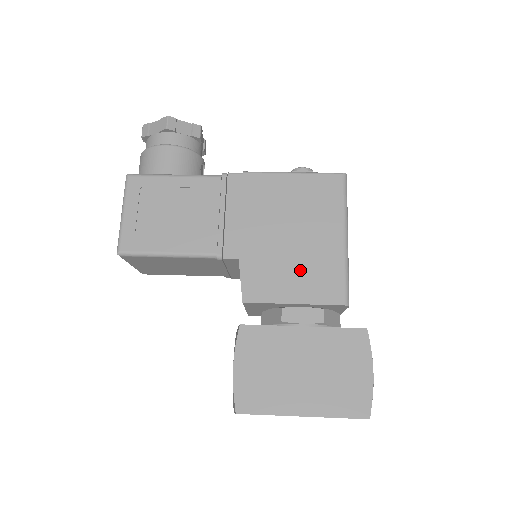
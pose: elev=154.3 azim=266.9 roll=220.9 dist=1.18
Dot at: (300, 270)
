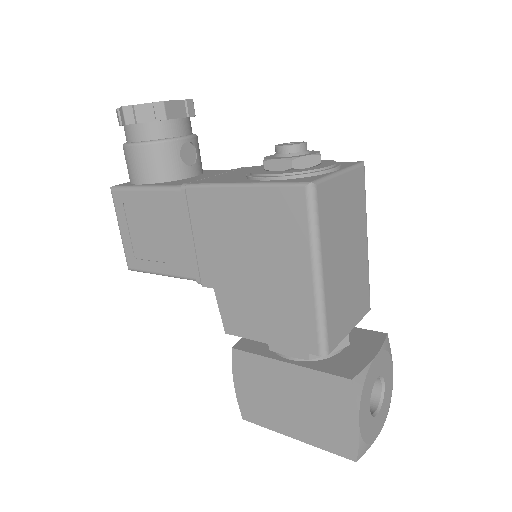
Dot at: (271, 310)
